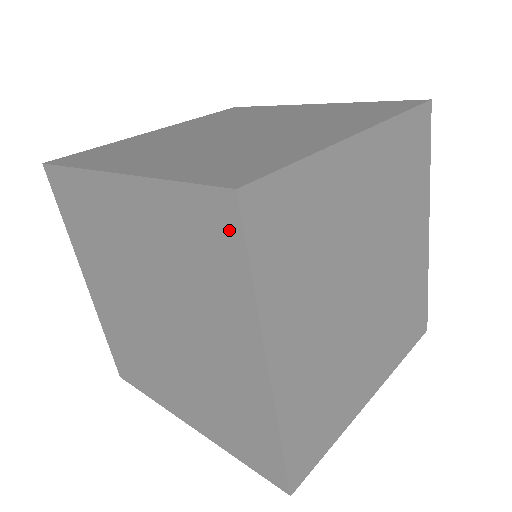
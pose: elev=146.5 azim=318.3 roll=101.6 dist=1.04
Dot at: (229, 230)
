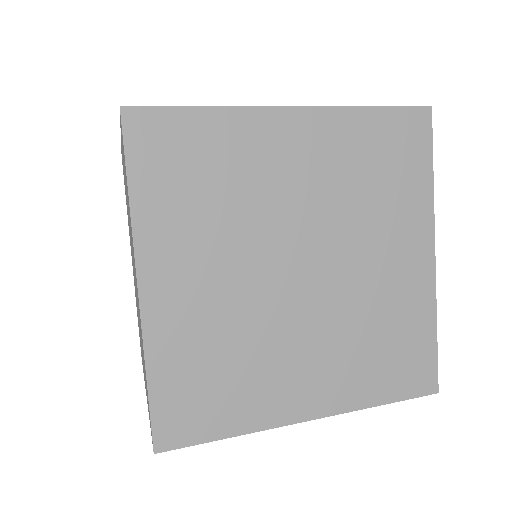
Dot at: (123, 148)
